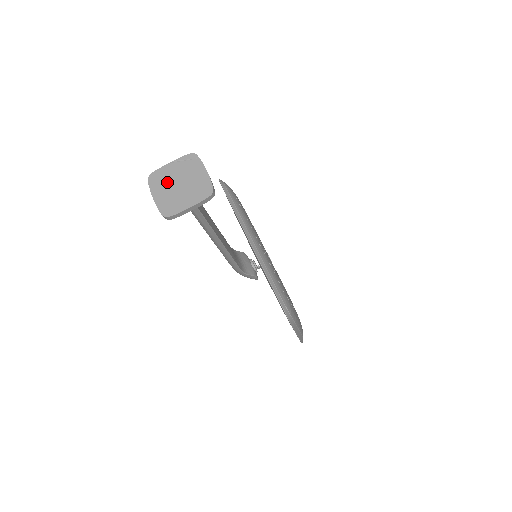
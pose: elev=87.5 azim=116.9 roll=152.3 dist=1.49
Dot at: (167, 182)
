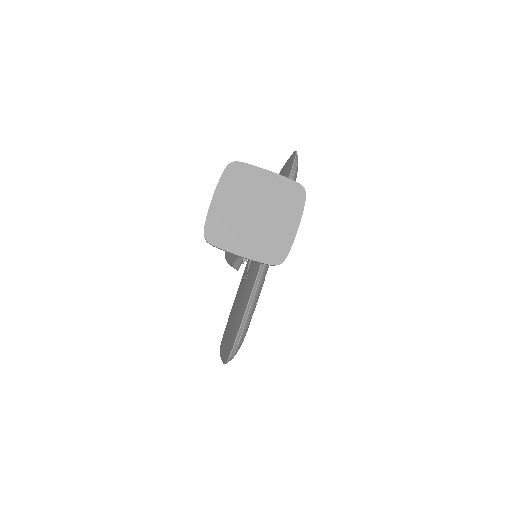
Dot at: (245, 194)
